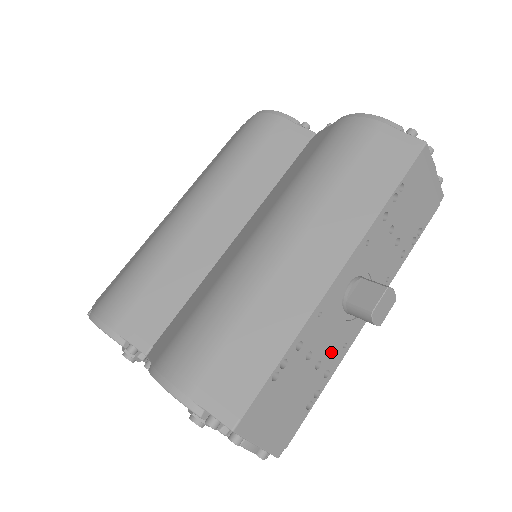
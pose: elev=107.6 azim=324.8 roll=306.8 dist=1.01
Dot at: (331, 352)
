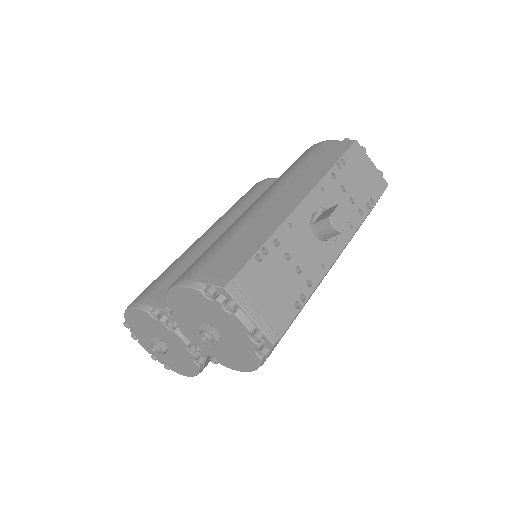
Dot at: (309, 265)
